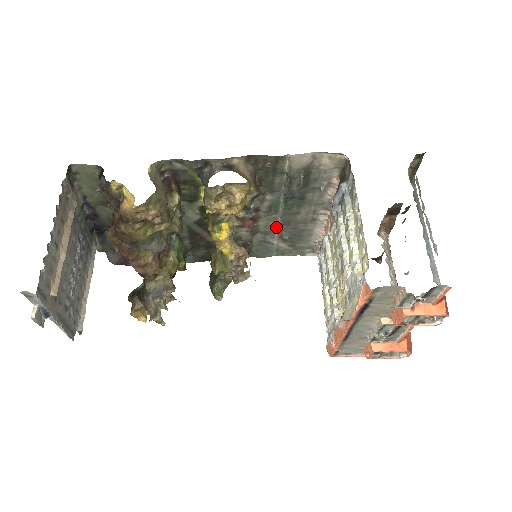
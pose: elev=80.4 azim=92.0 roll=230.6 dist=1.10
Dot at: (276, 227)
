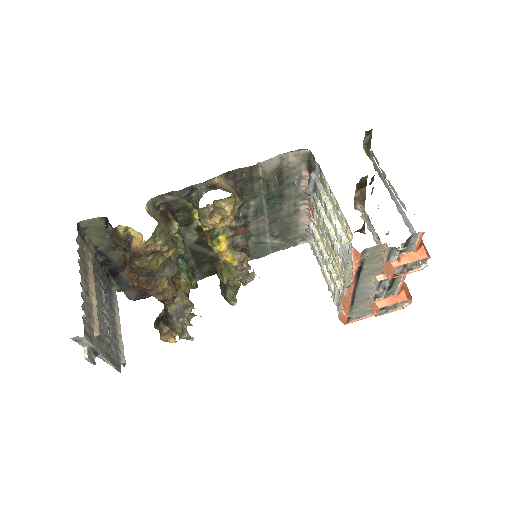
Dot at: (266, 227)
